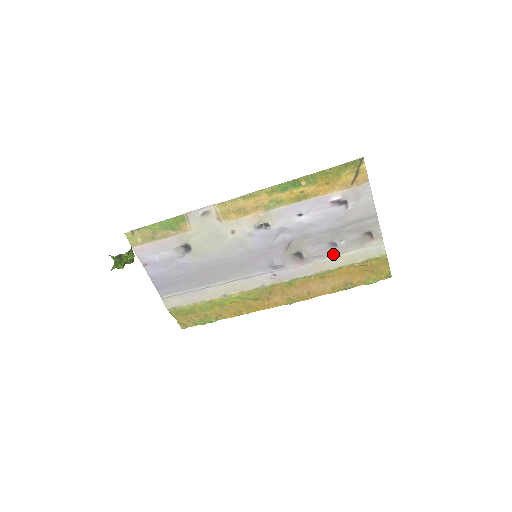
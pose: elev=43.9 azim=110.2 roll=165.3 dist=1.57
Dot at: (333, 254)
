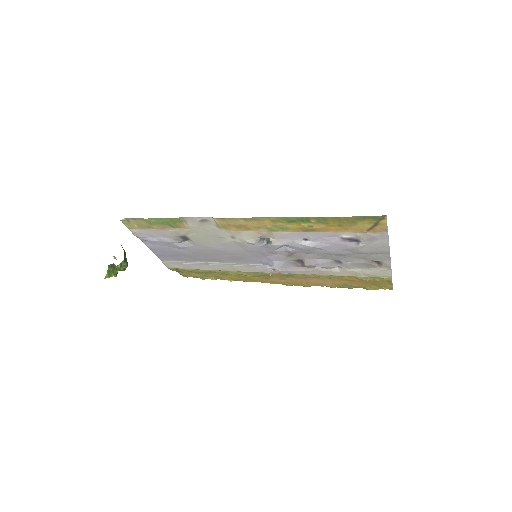
Dot at: (337, 266)
